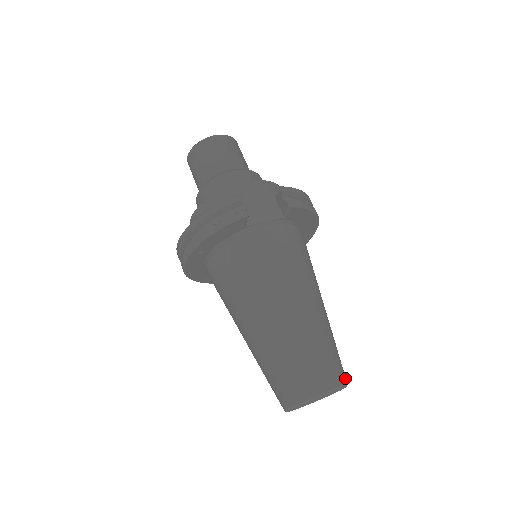
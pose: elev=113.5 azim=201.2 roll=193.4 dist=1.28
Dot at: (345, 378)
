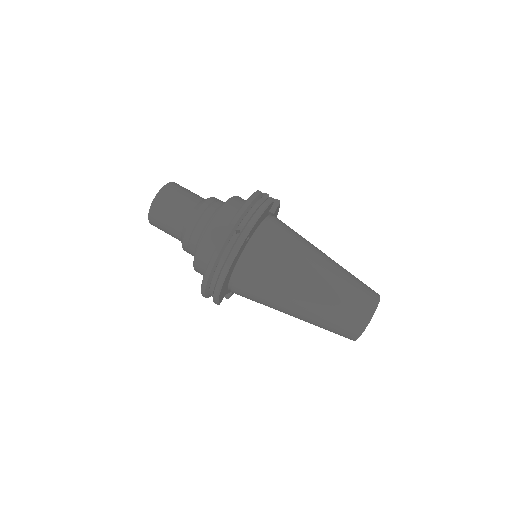
Dot at: occluded
